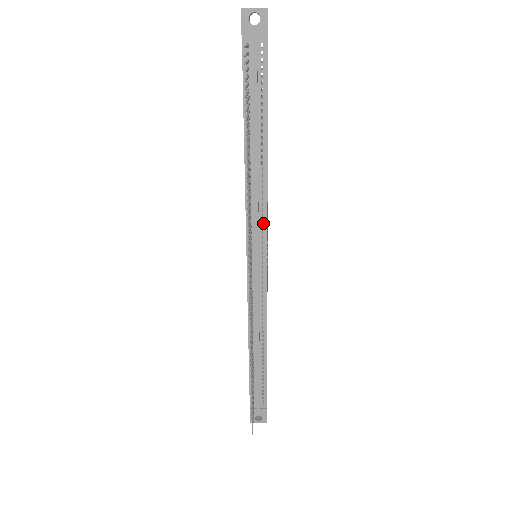
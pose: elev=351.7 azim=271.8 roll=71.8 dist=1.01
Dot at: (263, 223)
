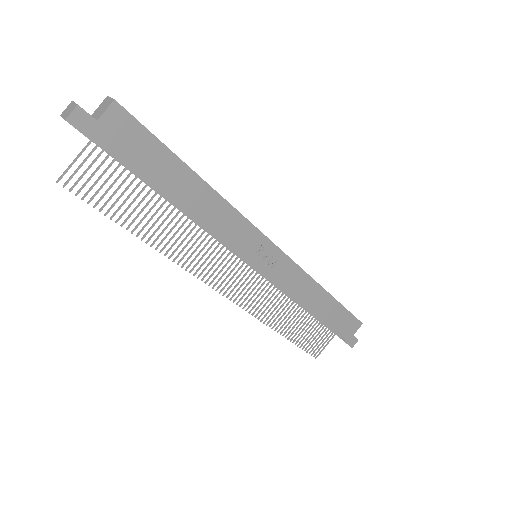
Dot at: (229, 246)
